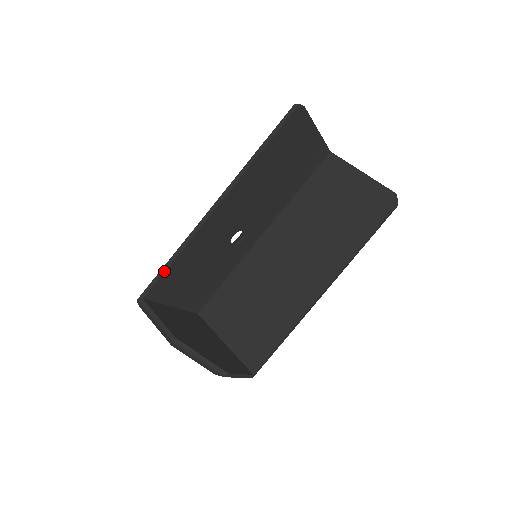
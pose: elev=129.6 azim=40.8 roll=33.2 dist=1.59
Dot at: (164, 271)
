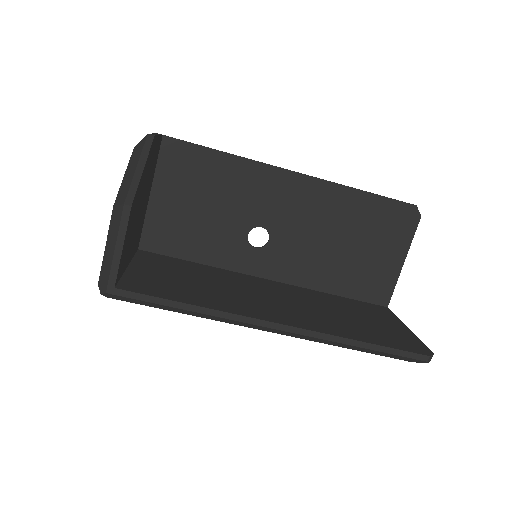
Dot at: (204, 146)
